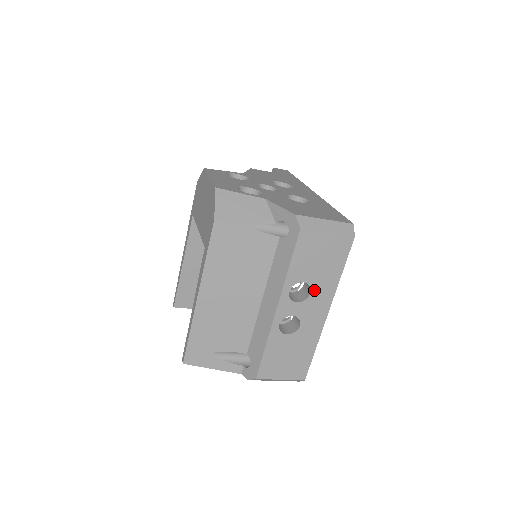
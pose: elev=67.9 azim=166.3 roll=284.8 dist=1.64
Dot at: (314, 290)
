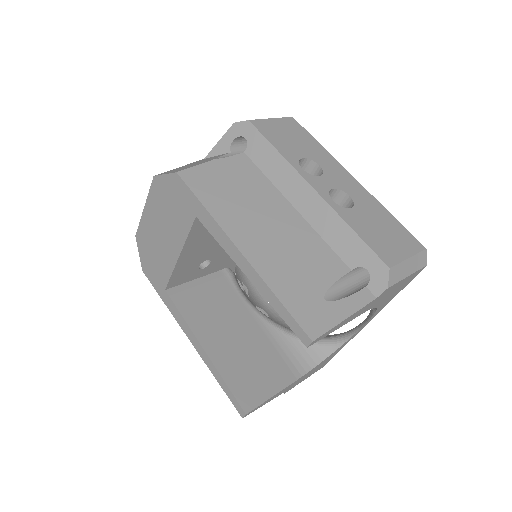
Dot at: (318, 162)
